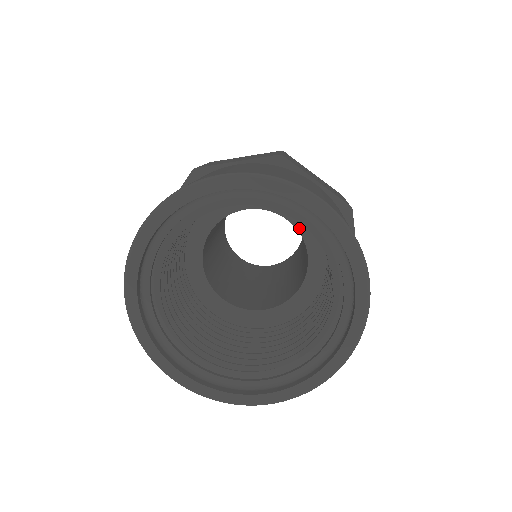
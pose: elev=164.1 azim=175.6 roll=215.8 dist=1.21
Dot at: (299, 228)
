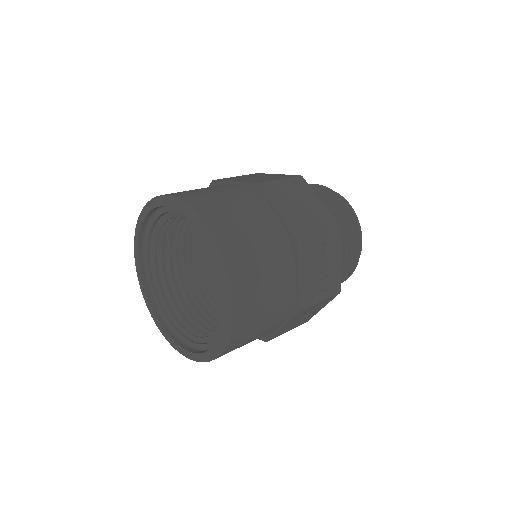
Dot at: occluded
